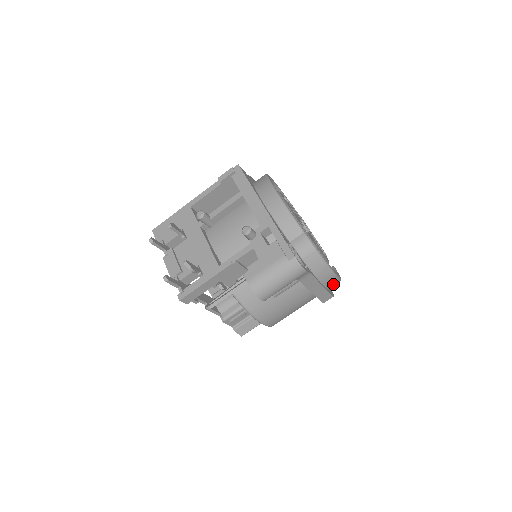
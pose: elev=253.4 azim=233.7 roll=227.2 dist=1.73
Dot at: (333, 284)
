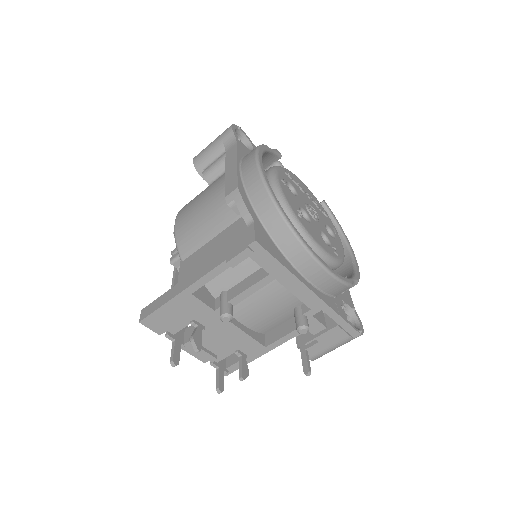
Dot at: occluded
